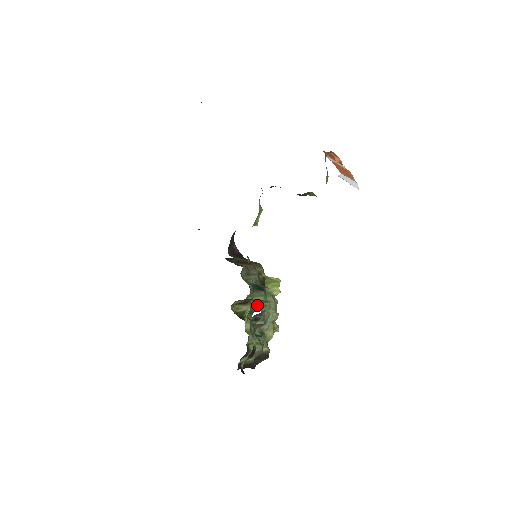
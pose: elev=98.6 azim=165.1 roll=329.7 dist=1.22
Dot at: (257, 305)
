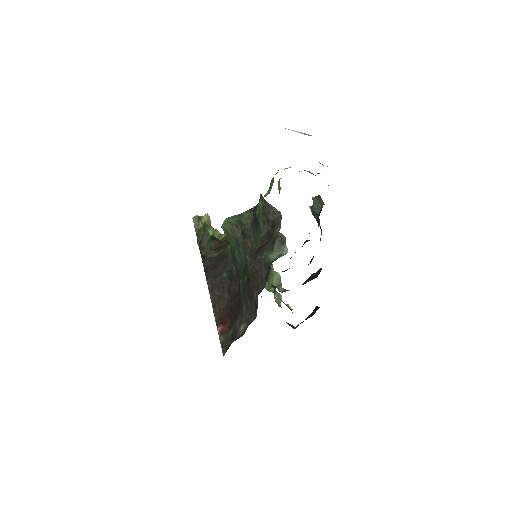
Dot at: (279, 287)
